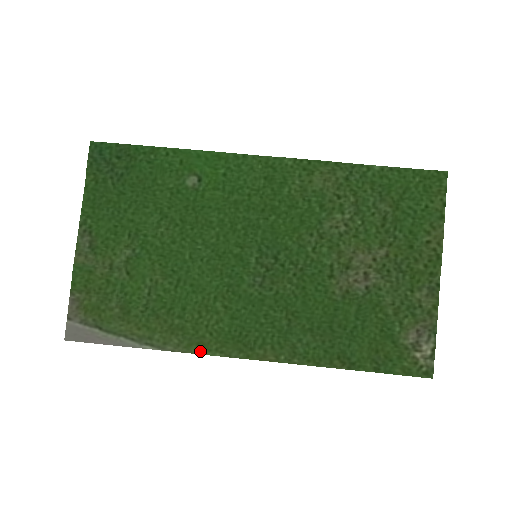
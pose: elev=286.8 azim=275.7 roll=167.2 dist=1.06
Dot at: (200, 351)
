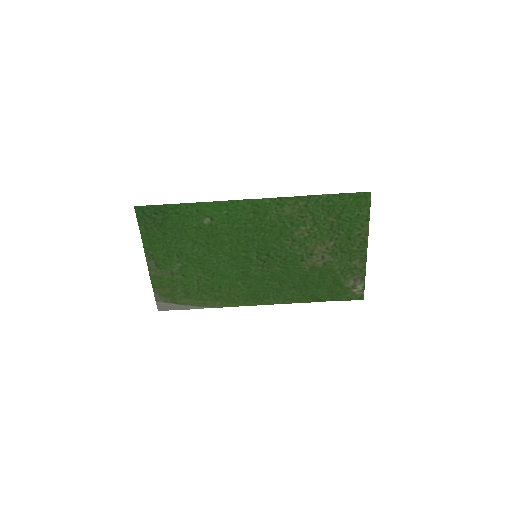
Dot at: (234, 305)
